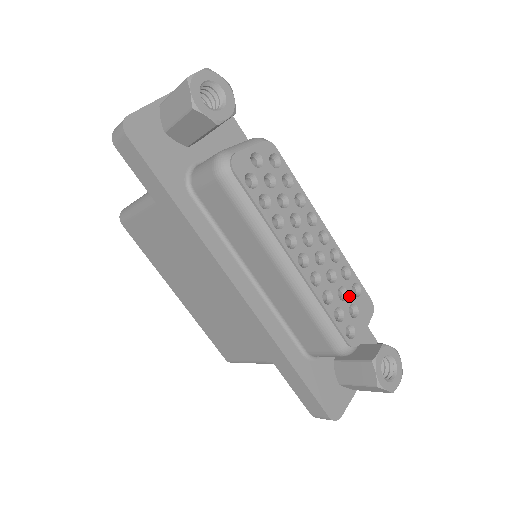
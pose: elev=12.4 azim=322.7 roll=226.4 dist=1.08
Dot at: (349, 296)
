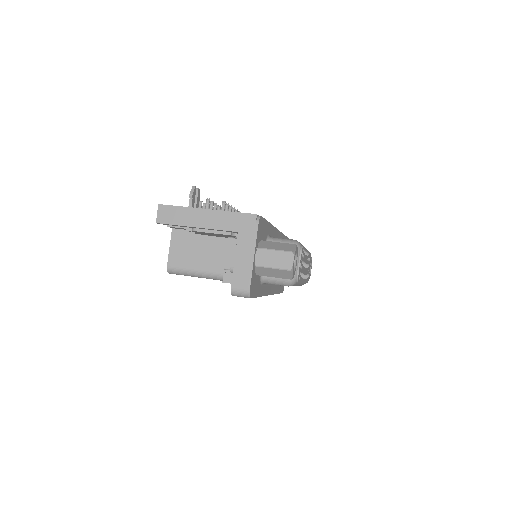
Dot at: occluded
